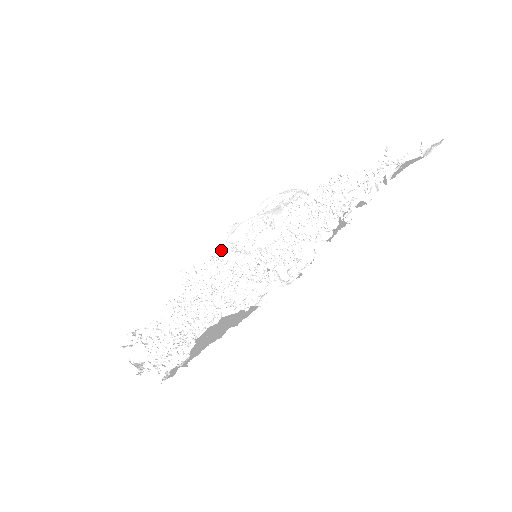
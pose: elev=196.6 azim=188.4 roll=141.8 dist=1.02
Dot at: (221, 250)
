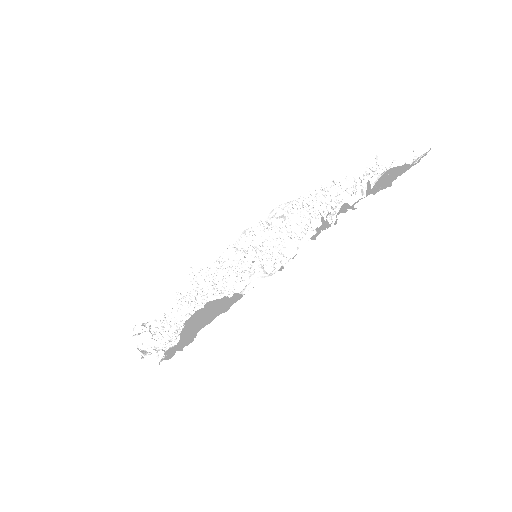
Dot at: (226, 250)
